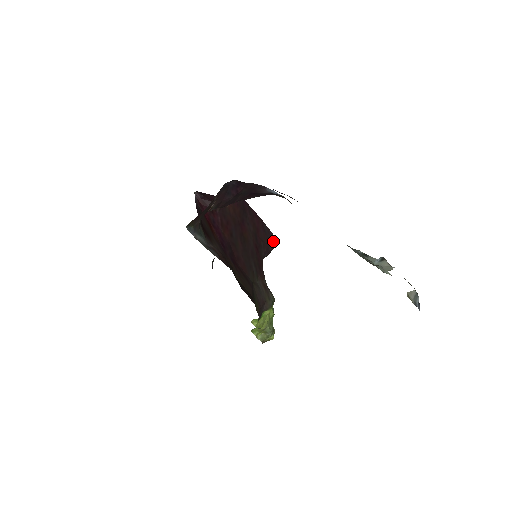
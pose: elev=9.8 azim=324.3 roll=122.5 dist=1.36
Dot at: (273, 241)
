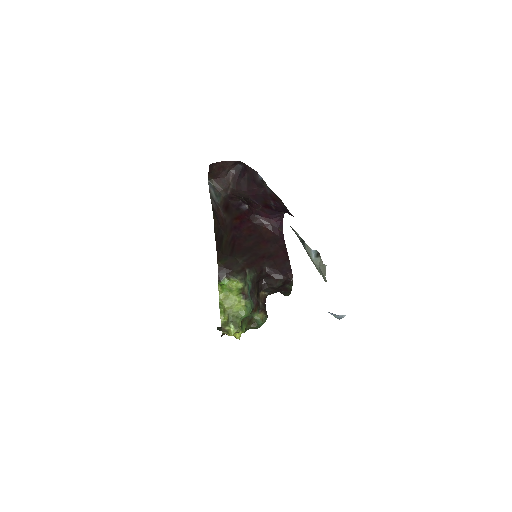
Dot at: (288, 276)
